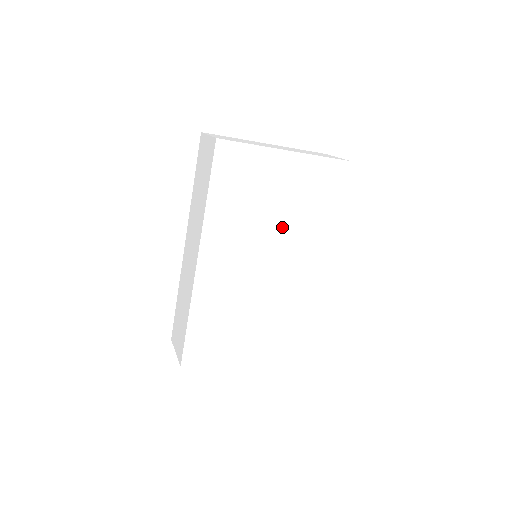
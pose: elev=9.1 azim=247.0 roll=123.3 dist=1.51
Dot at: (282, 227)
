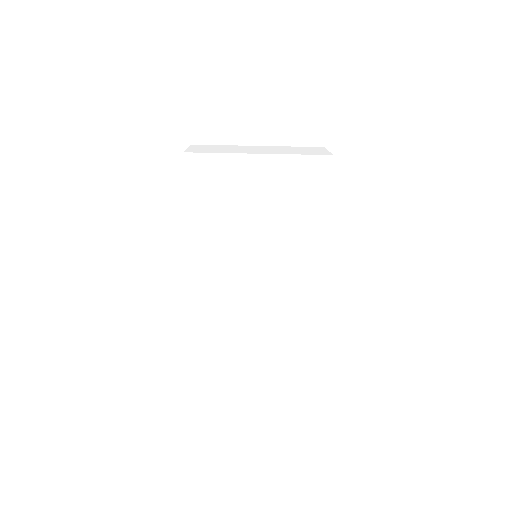
Dot at: (266, 228)
